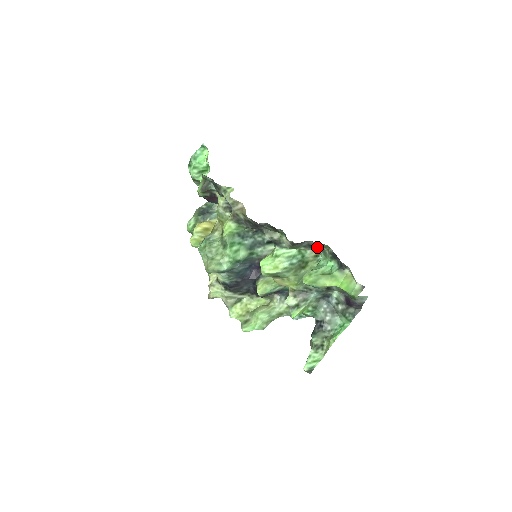
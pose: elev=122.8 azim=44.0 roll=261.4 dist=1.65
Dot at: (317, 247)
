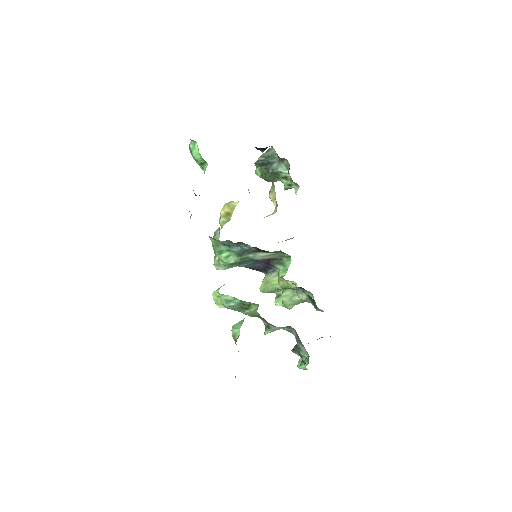
Dot at: occluded
